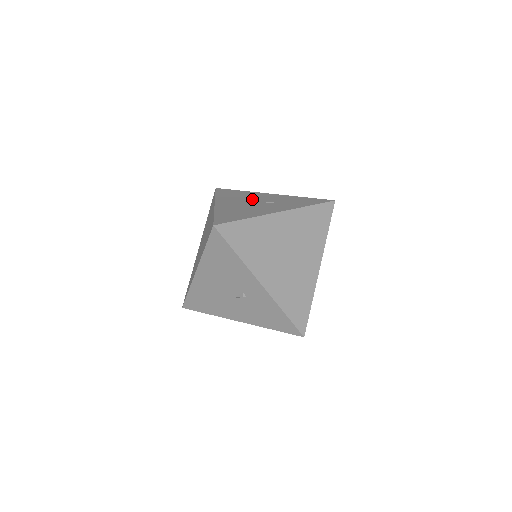
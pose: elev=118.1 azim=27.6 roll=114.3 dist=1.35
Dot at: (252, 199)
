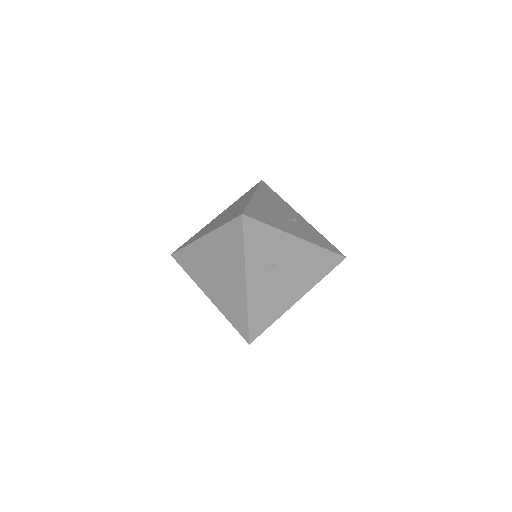
Dot at: occluded
